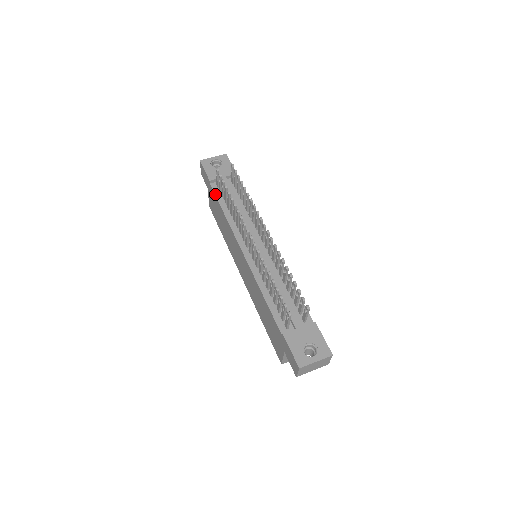
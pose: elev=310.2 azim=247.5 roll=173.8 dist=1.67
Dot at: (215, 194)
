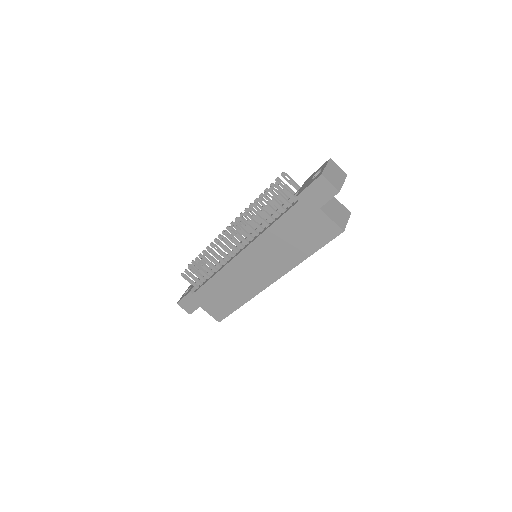
Dot at: (200, 288)
